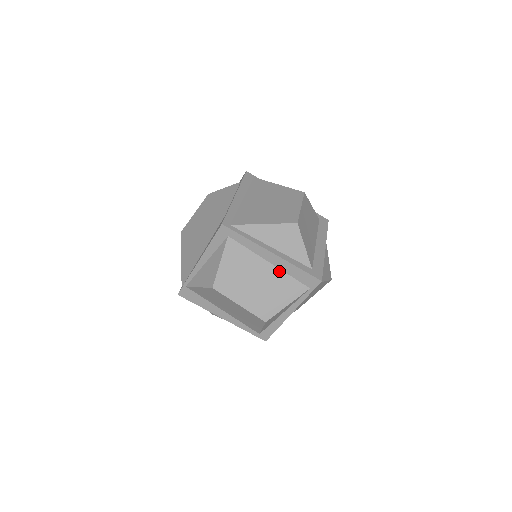
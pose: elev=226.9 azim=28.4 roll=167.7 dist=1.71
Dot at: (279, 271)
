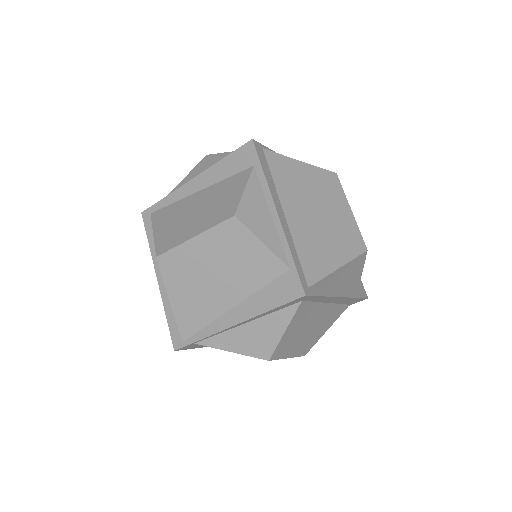
Dot at: (333, 306)
